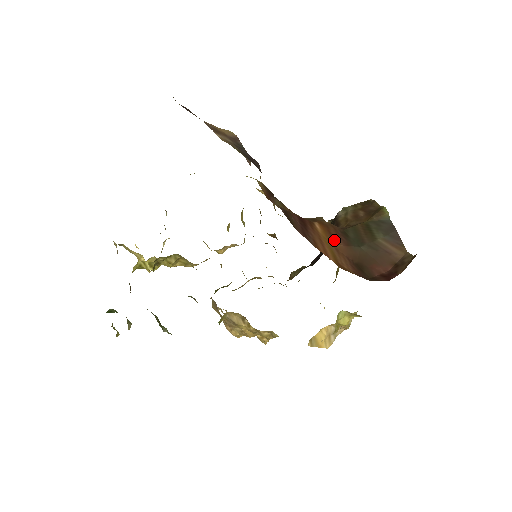
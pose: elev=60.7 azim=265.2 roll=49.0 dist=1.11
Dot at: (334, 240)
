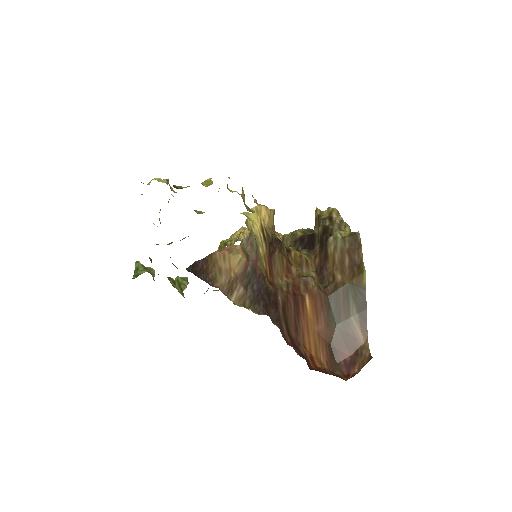
Dot at: (318, 320)
